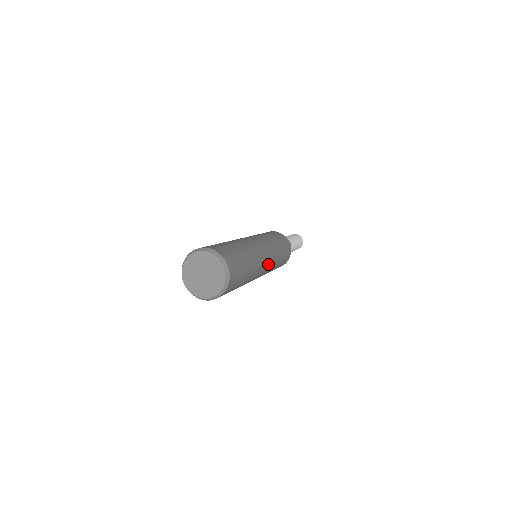
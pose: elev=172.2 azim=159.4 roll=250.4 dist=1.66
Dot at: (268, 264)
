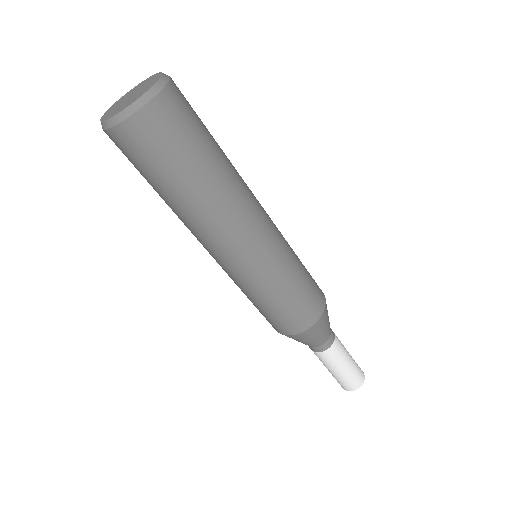
Dot at: (263, 233)
